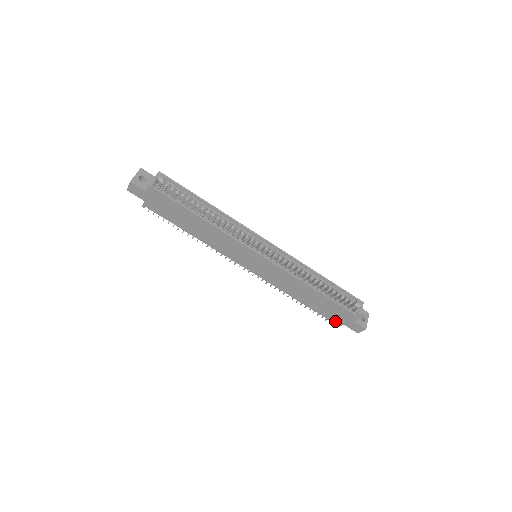
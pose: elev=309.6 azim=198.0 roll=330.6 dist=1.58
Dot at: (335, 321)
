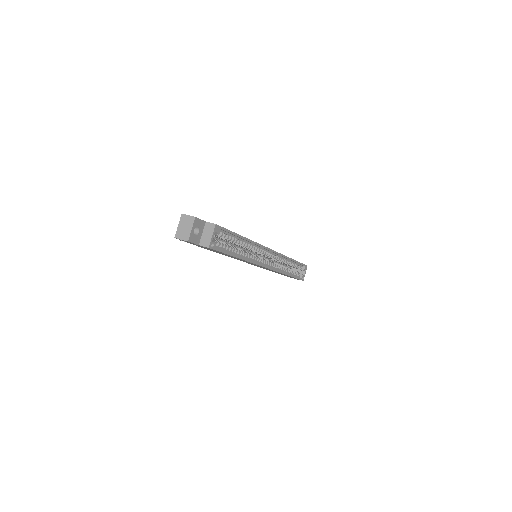
Dot at: occluded
